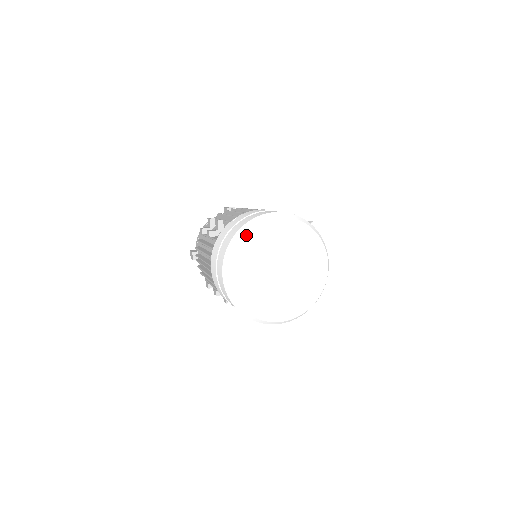
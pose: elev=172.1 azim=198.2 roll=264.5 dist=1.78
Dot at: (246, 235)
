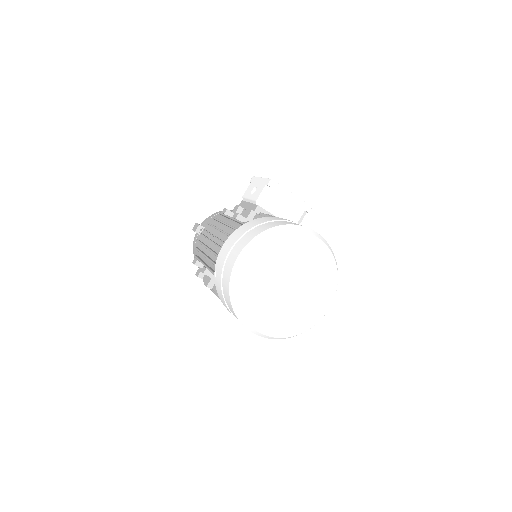
Dot at: (239, 297)
